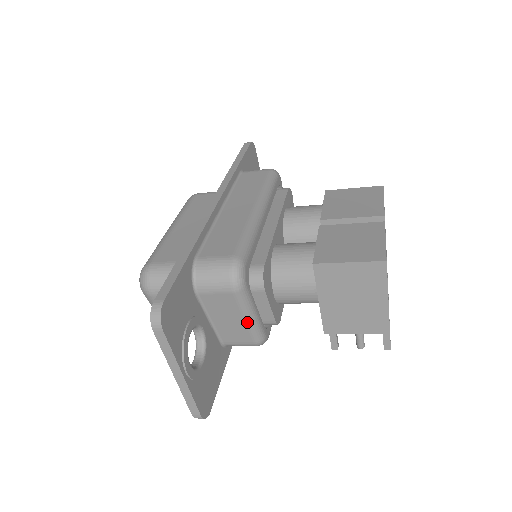
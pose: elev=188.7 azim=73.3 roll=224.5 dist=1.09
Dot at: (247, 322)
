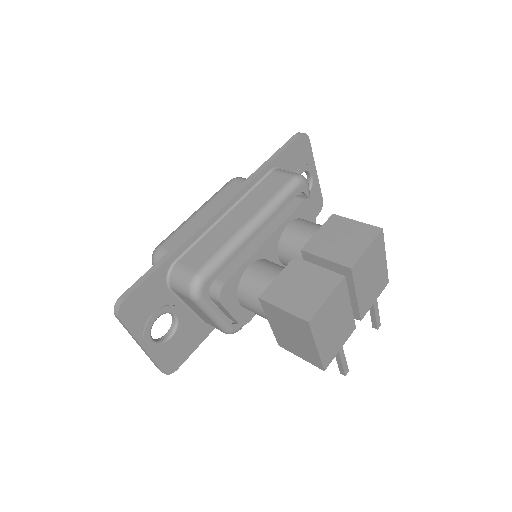
Dot at: (211, 319)
